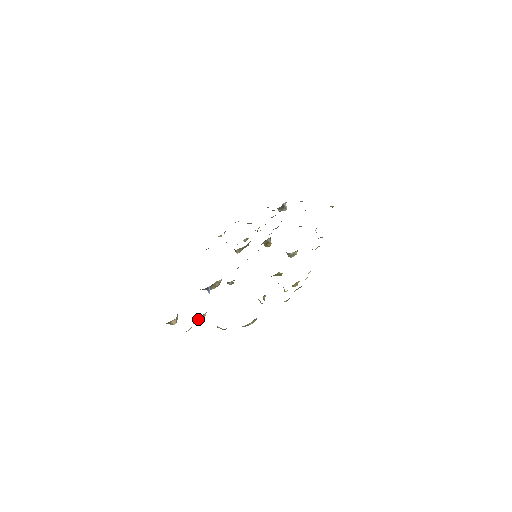
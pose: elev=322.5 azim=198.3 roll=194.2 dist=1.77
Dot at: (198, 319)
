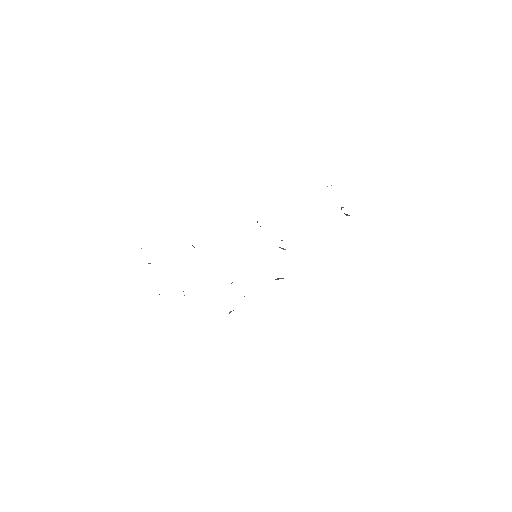
Dot at: occluded
